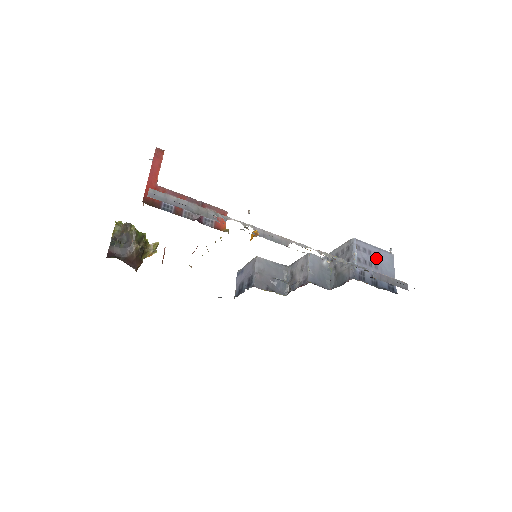
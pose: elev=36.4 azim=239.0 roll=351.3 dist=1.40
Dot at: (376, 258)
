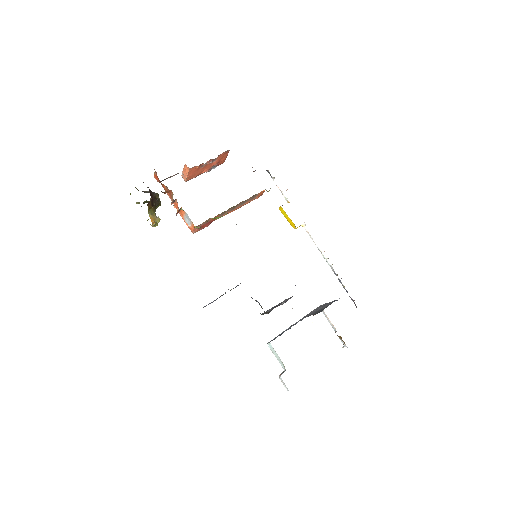
Dot at: occluded
